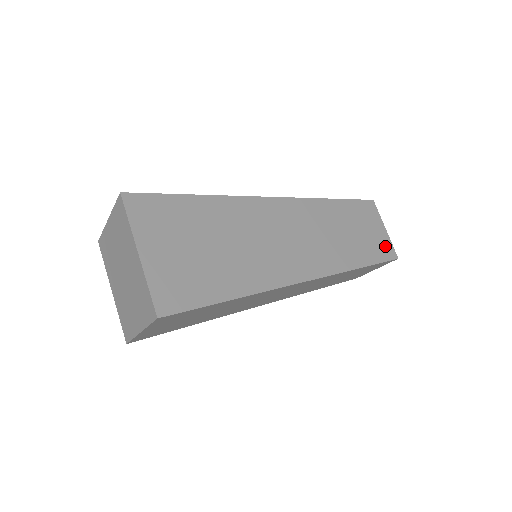
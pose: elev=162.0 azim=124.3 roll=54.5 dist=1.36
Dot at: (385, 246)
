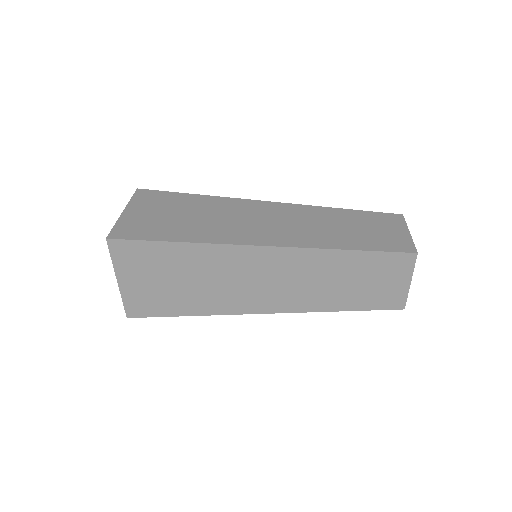
Dot at: (394, 297)
